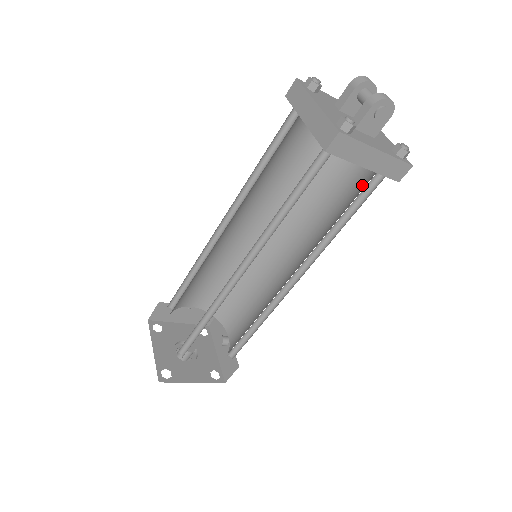
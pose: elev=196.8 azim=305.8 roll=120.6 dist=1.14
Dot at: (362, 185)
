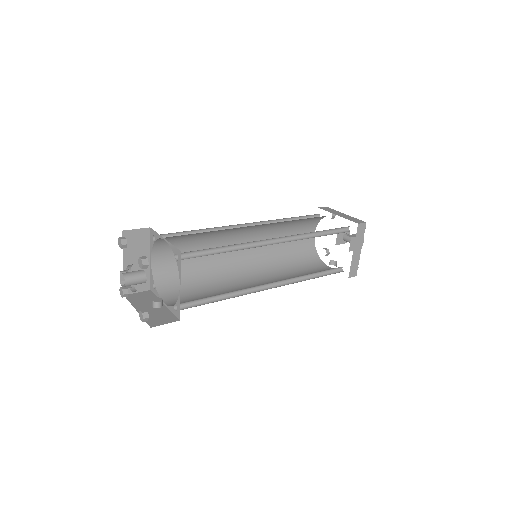
Dot at: occluded
